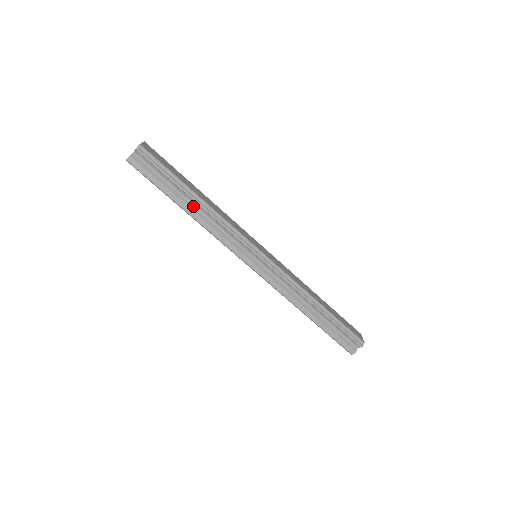
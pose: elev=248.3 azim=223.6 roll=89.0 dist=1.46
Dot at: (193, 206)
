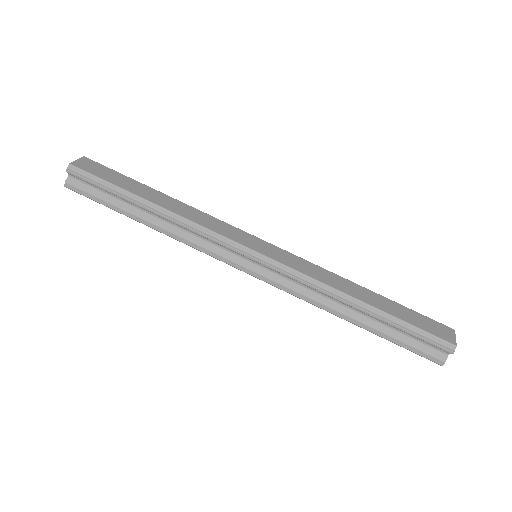
Dot at: (153, 217)
